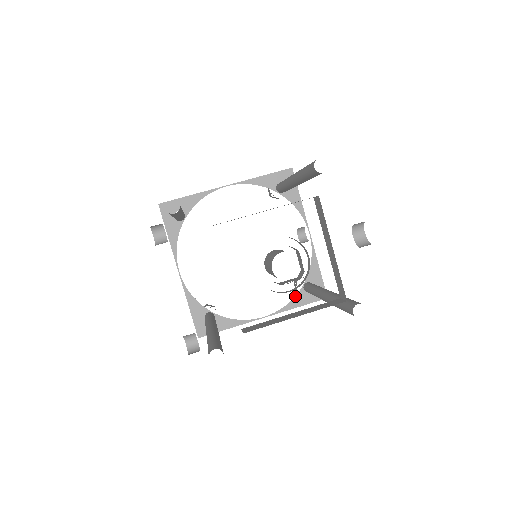
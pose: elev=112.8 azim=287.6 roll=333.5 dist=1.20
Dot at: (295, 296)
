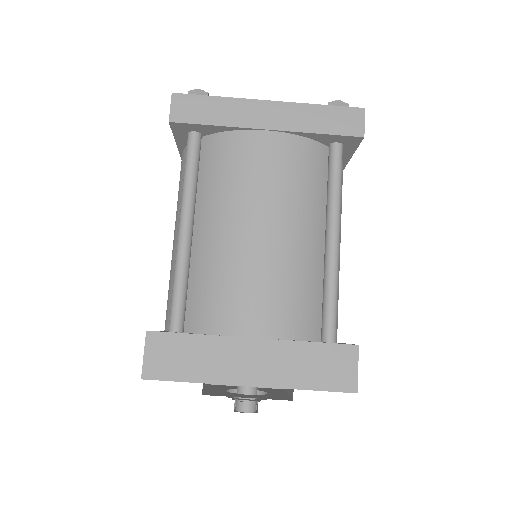
Dot at: occluded
